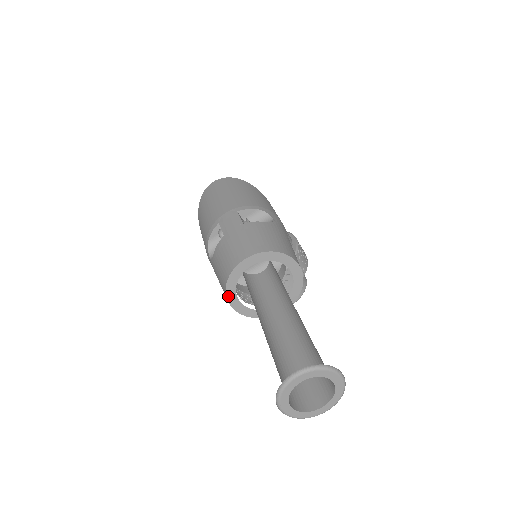
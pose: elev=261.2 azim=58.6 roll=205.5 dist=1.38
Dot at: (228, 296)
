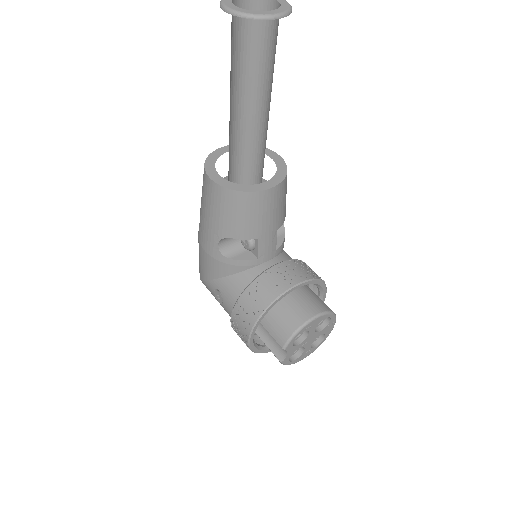
Dot at: (207, 171)
